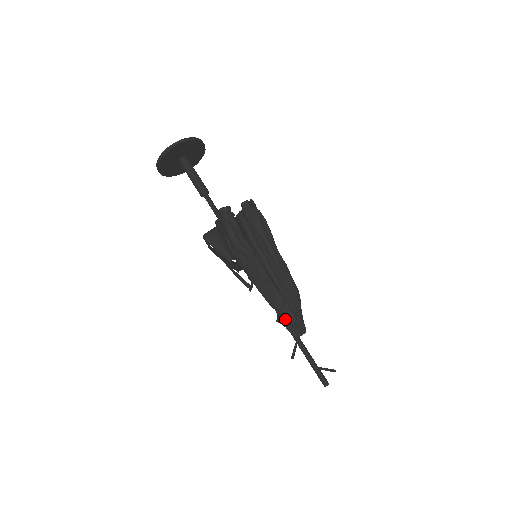
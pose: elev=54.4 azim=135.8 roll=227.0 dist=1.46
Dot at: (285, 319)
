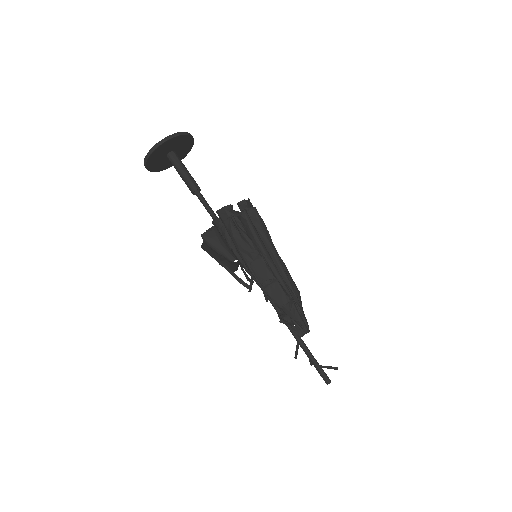
Dot at: (287, 319)
